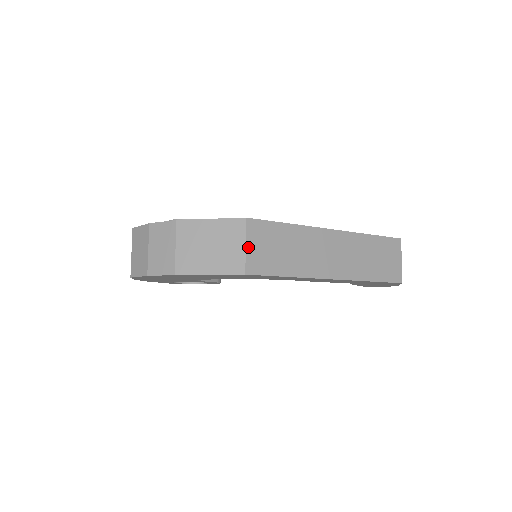
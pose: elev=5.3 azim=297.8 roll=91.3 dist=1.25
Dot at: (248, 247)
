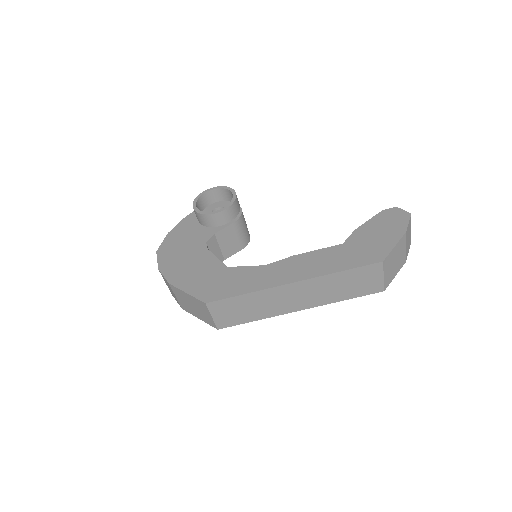
Dot at: (214, 317)
